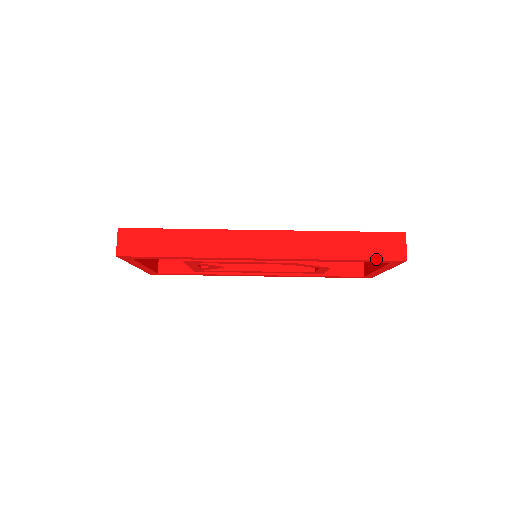
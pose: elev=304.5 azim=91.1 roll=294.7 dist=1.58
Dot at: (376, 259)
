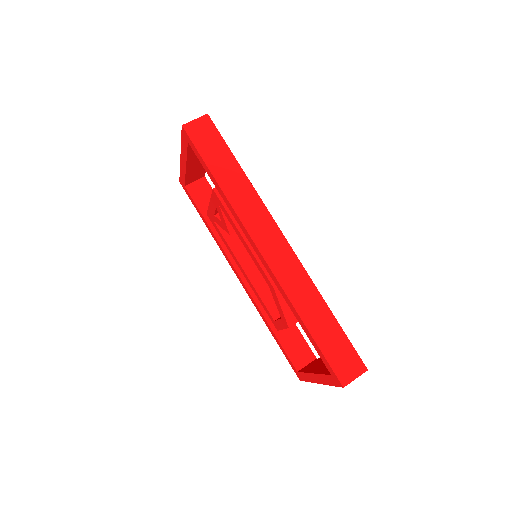
Dot at: (326, 357)
